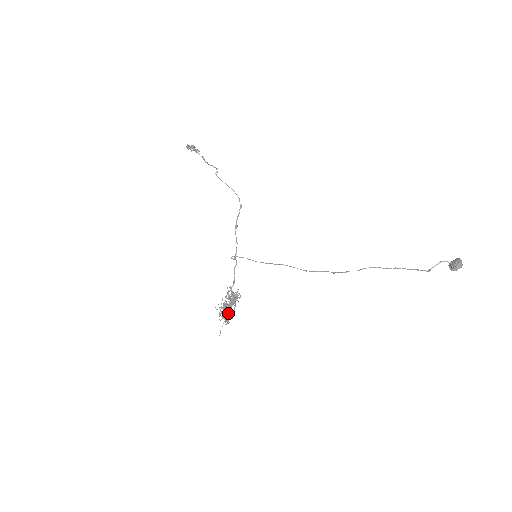
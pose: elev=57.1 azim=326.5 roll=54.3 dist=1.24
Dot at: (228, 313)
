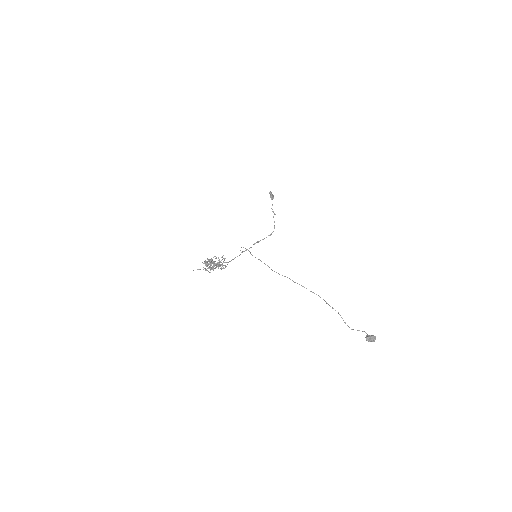
Dot at: (211, 264)
